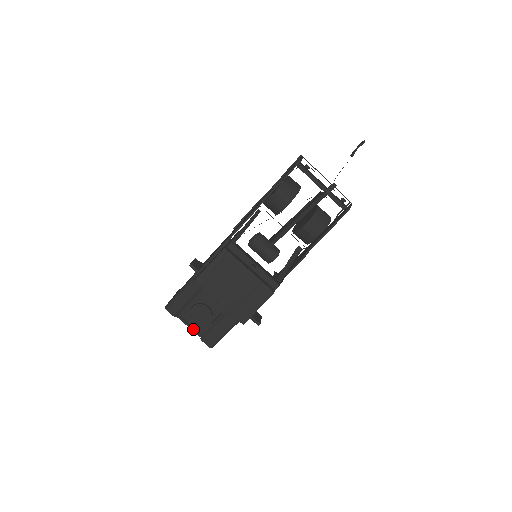
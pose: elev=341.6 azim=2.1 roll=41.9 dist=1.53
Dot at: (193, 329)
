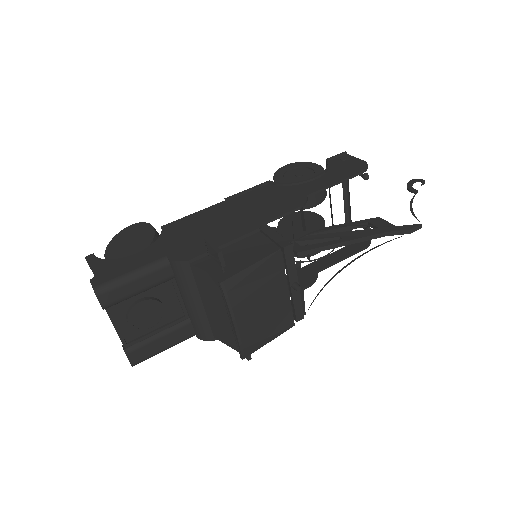
Dot at: (120, 333)
